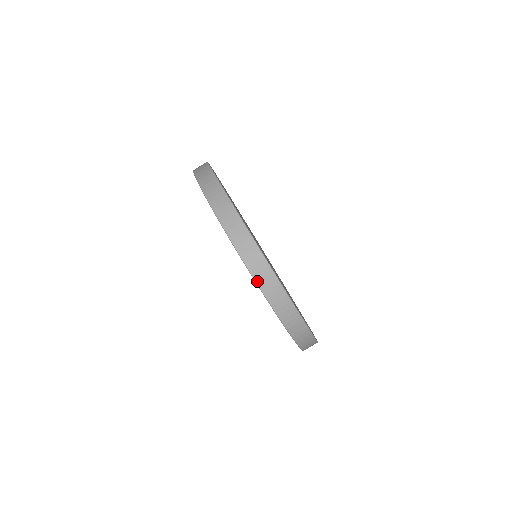
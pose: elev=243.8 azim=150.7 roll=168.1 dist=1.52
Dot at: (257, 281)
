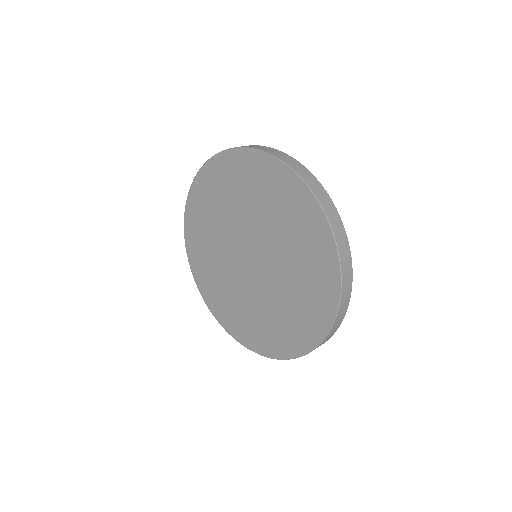
Dot at: (318, 198)
